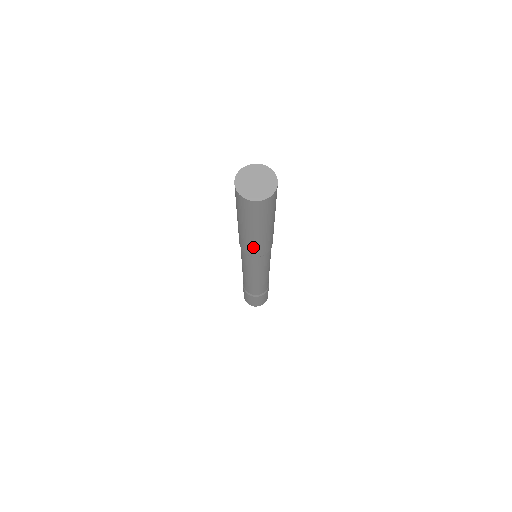
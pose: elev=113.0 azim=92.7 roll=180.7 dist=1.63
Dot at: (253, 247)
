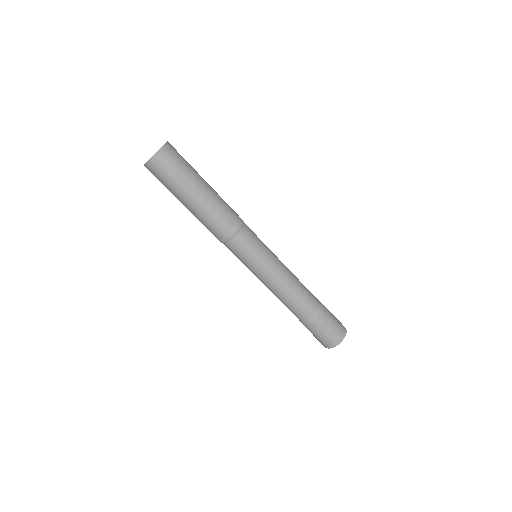
Dot at: (220, 216)
